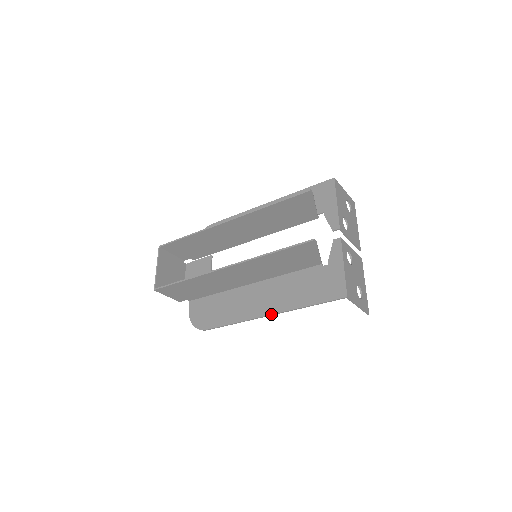
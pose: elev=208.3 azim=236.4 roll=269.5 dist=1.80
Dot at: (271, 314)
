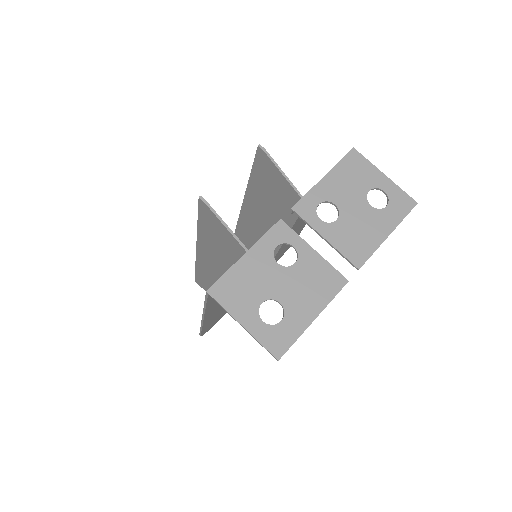
Dot at: (202, 317)
